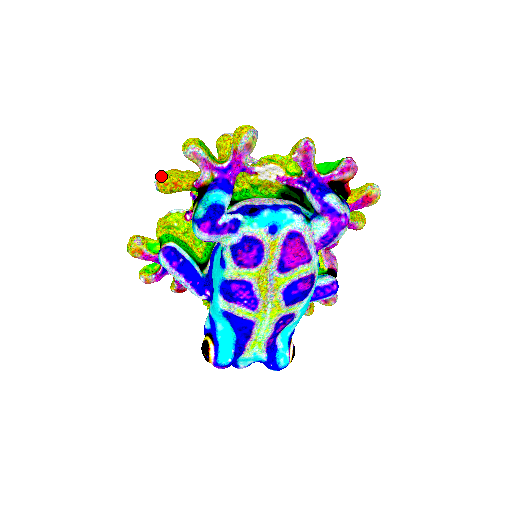
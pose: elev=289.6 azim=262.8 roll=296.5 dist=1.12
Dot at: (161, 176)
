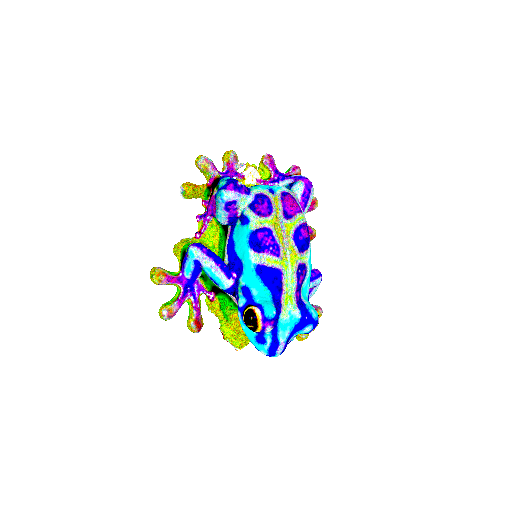
Dot at: (184, 183)
